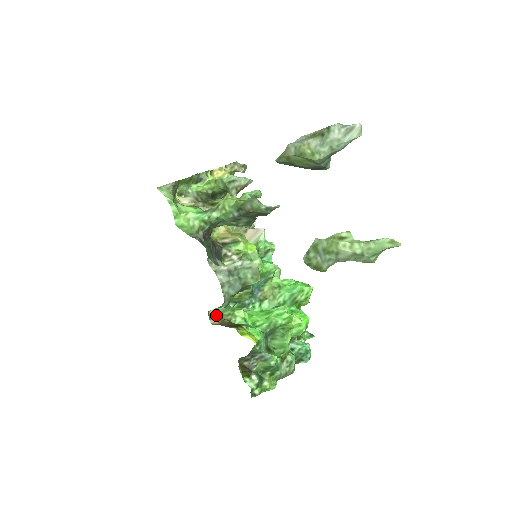
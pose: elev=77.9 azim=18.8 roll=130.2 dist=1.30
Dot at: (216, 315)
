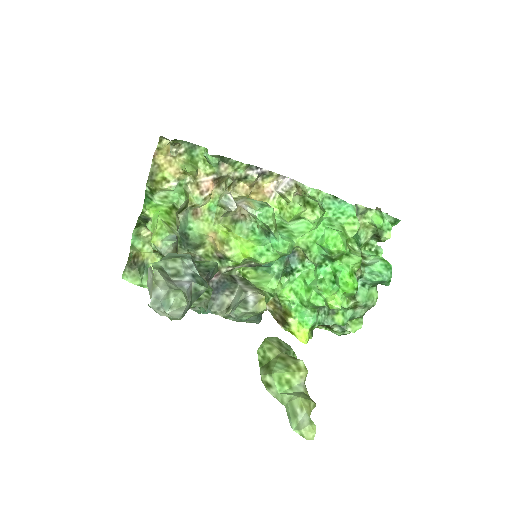
Dot at: occluded
